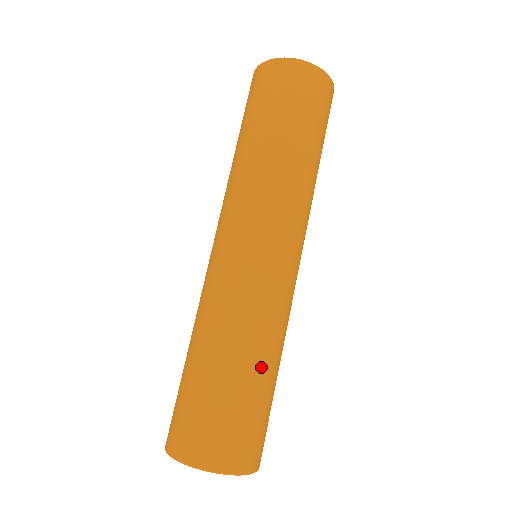
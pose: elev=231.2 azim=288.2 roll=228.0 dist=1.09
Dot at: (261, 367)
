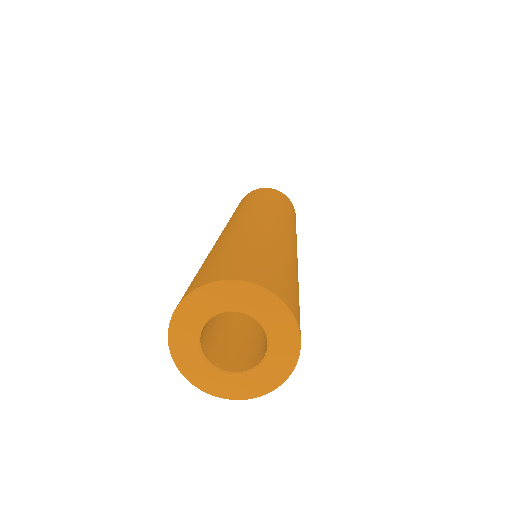
Dot at: (251, 242)
